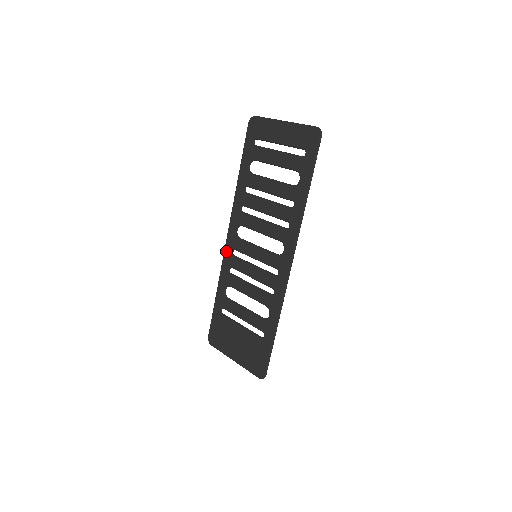
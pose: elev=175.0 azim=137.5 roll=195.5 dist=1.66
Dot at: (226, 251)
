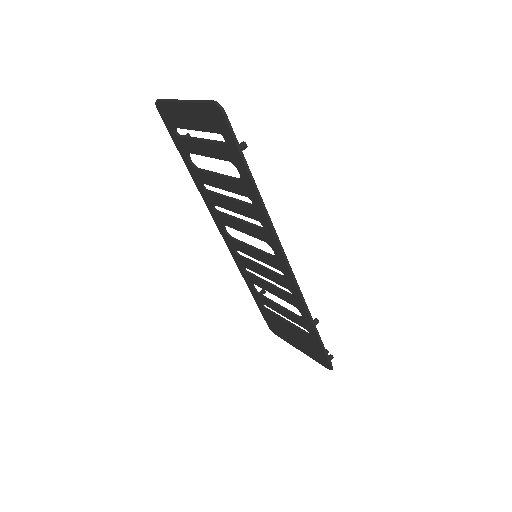
Dot at: (230, 251)
